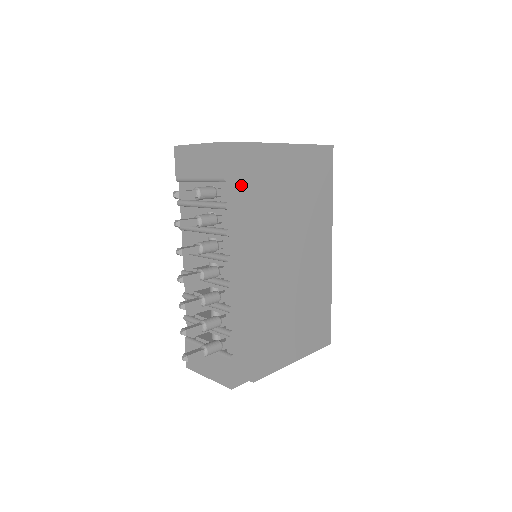
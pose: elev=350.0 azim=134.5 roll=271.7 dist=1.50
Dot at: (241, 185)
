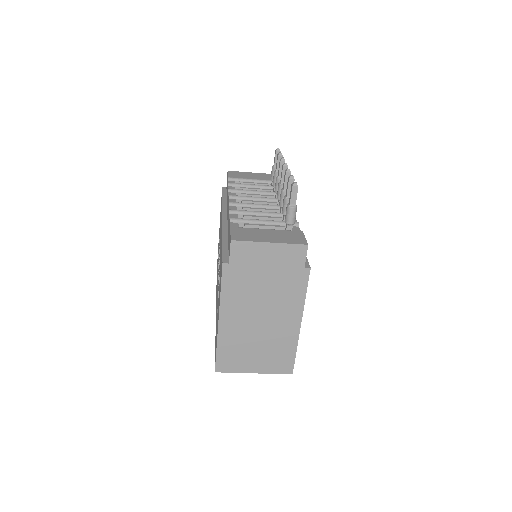
Dot at: occluded
